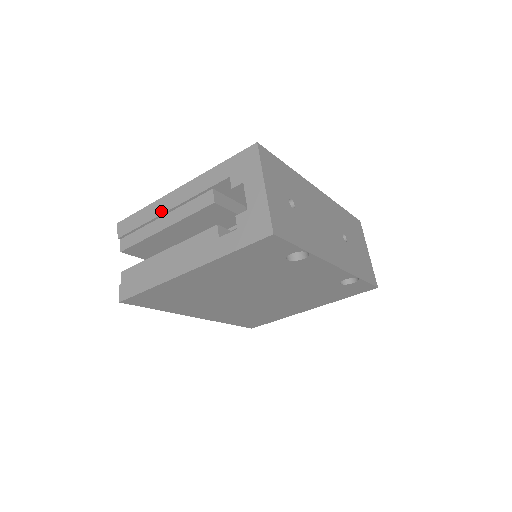
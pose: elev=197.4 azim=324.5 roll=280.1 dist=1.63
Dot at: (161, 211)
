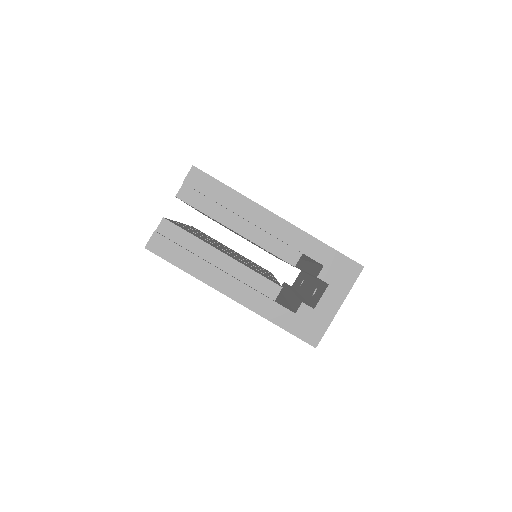
Dot at: (246, 215)
